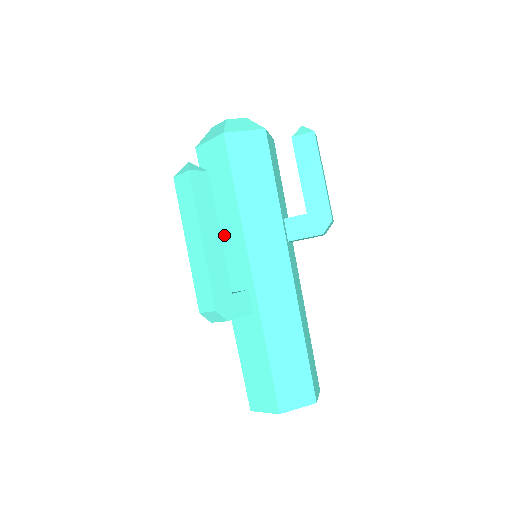
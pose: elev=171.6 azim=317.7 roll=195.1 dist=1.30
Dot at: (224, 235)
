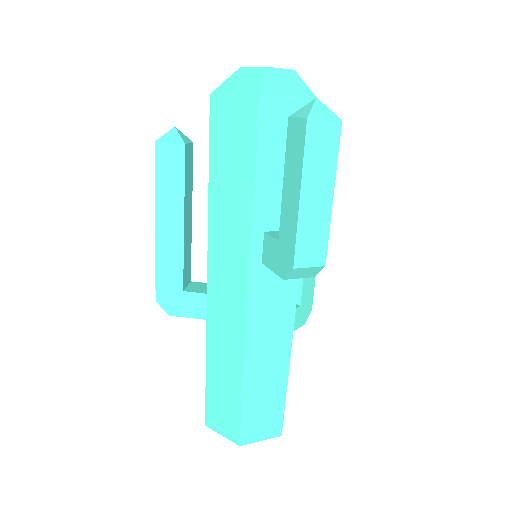
Dot at: occluded
